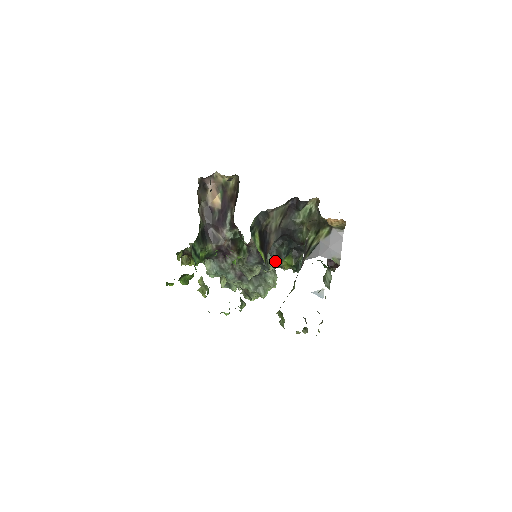
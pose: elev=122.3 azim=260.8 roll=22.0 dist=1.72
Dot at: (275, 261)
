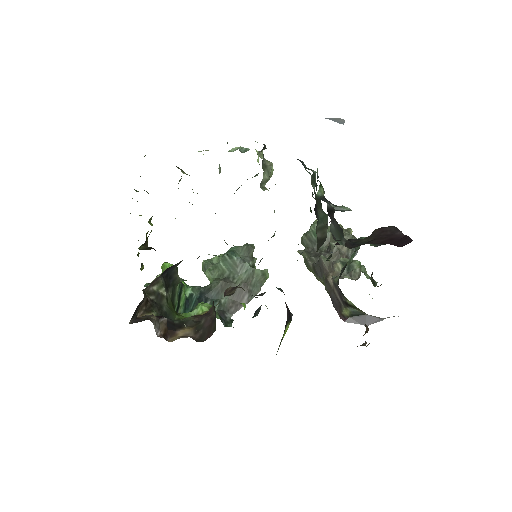
Dot at: occluded
